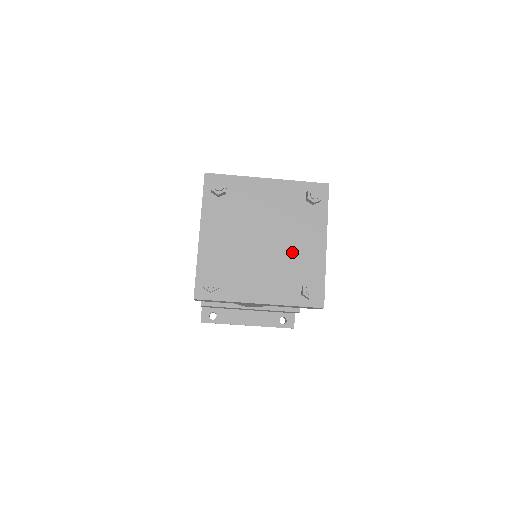
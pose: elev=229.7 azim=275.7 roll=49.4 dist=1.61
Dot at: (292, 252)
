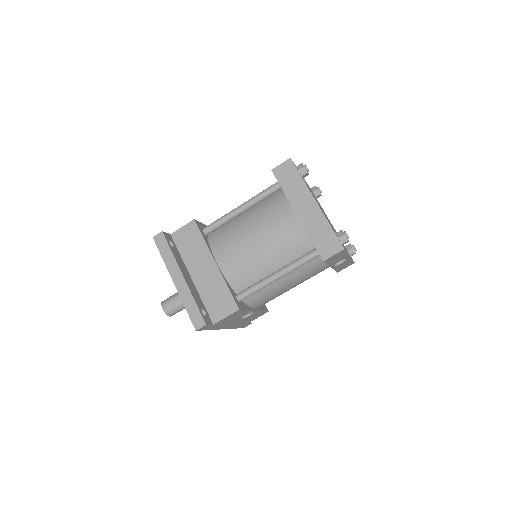
Dot at: occluded
